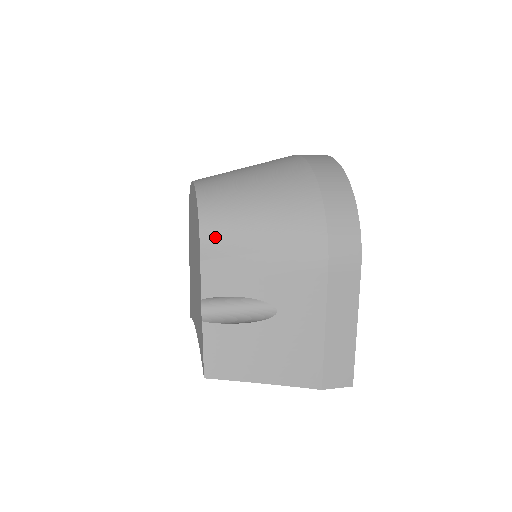
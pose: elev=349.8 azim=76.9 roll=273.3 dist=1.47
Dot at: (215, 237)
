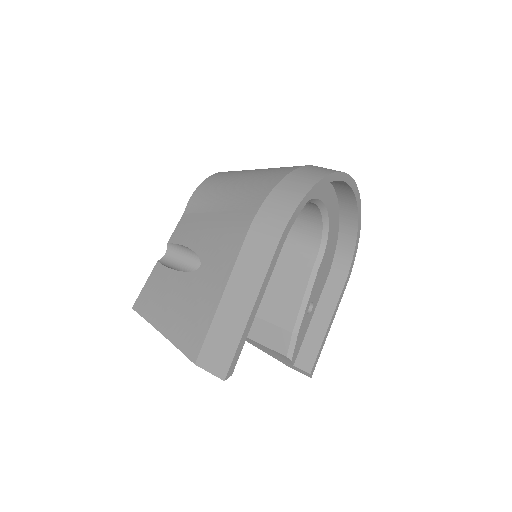
Dot at: (199, 196)
